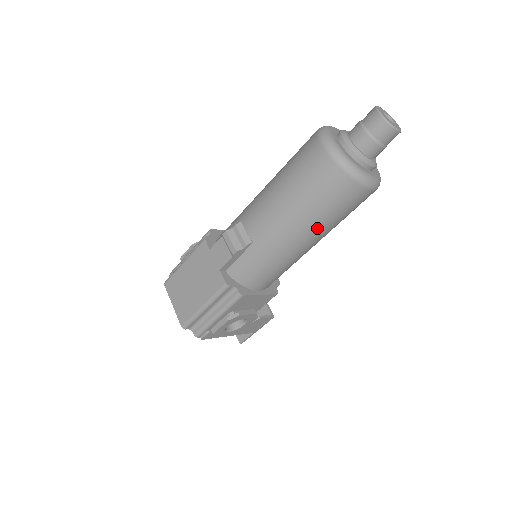
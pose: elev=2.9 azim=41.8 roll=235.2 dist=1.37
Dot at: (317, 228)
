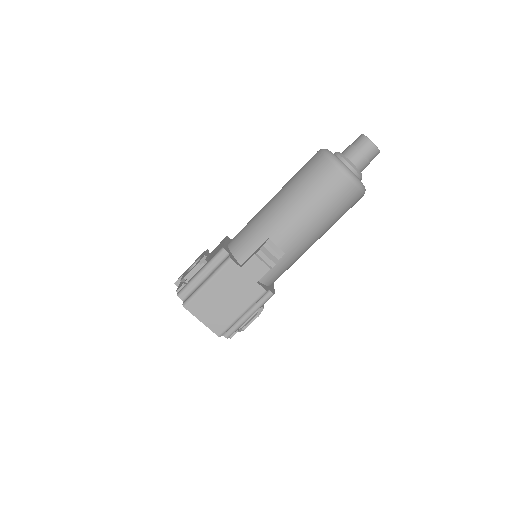
Dot at: (328, 229)
